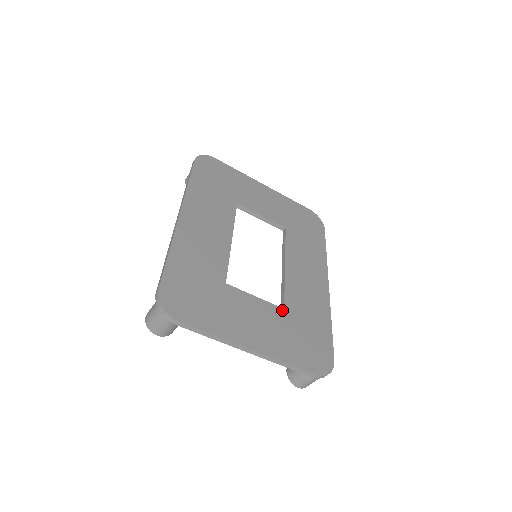
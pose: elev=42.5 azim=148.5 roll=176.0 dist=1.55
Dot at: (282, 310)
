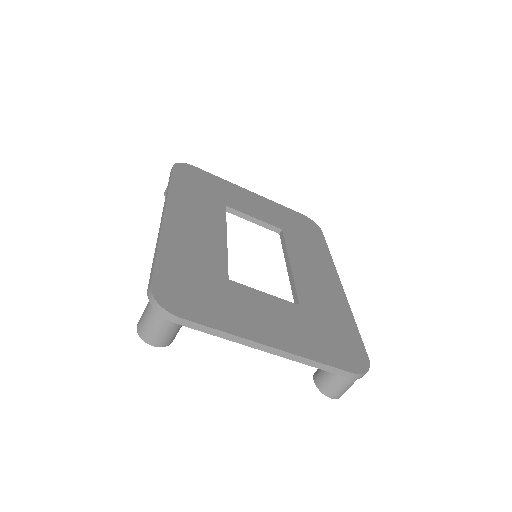
Dot at: (297, 306)
